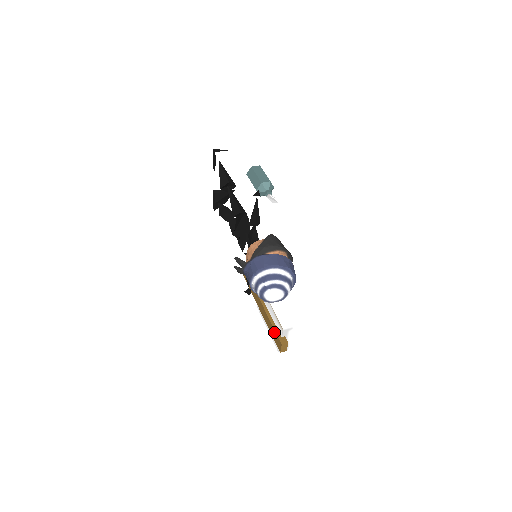
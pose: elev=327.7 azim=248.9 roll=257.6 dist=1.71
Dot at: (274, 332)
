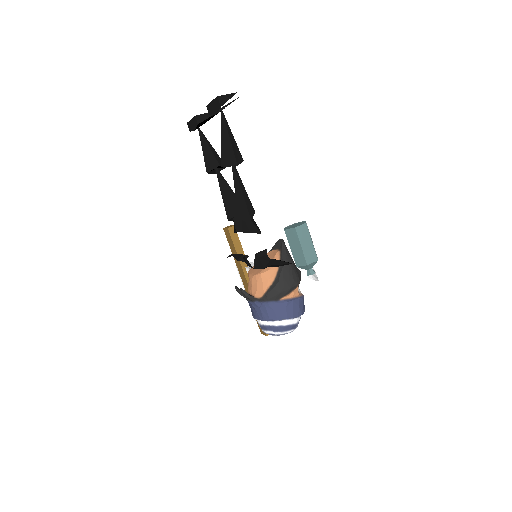
Dot at: occluded
